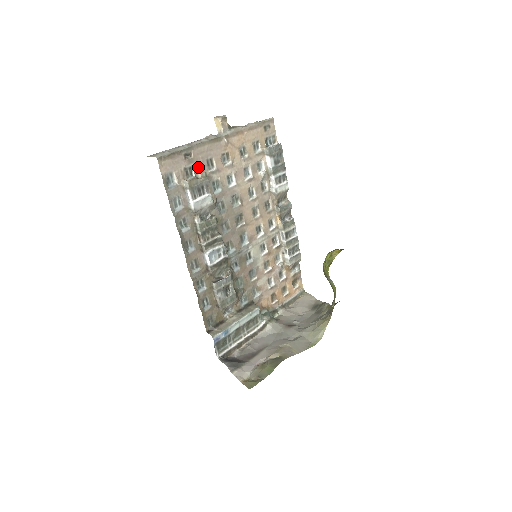
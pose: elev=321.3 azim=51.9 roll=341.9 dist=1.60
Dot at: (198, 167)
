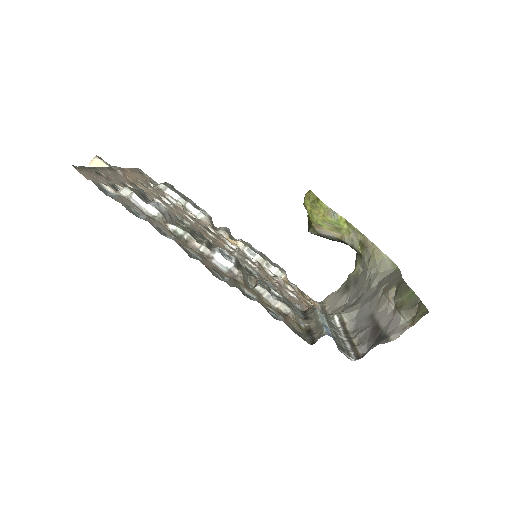
Dot at: (120, 186)
